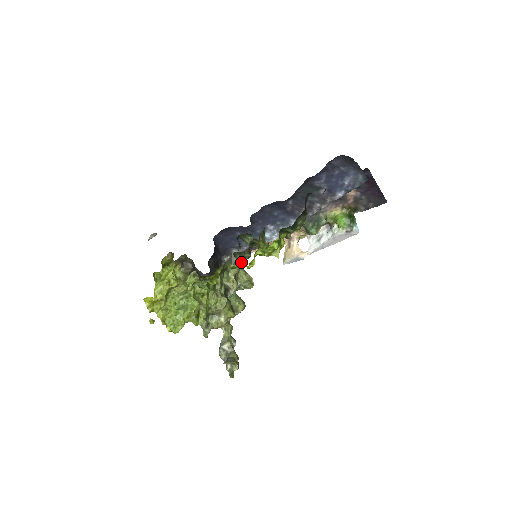
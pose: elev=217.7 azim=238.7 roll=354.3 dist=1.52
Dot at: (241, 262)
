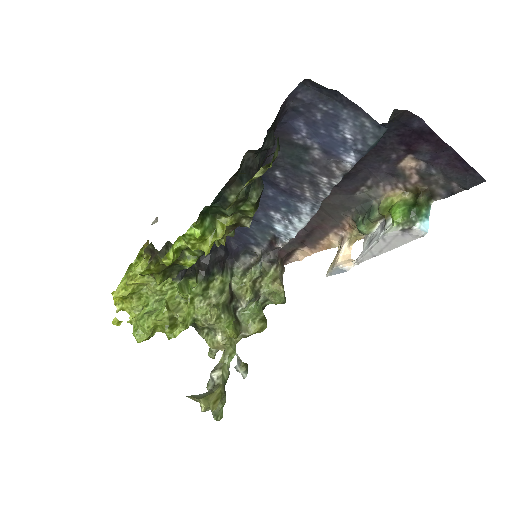
Dot at: (192, 258)
